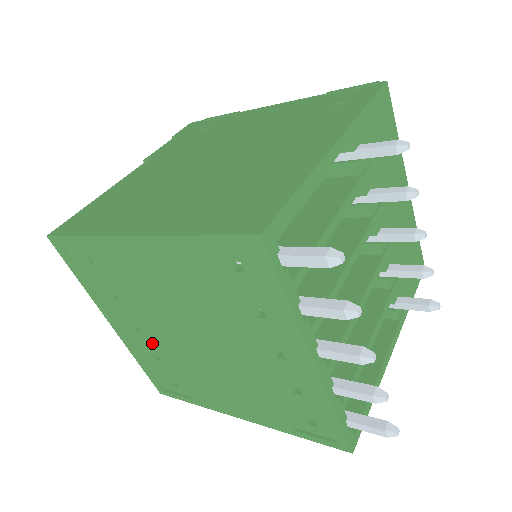
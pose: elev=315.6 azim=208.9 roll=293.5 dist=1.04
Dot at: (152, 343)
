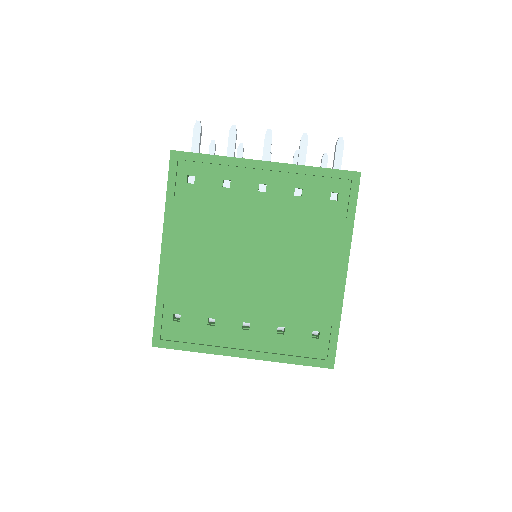
Dot at: (263, 321)
